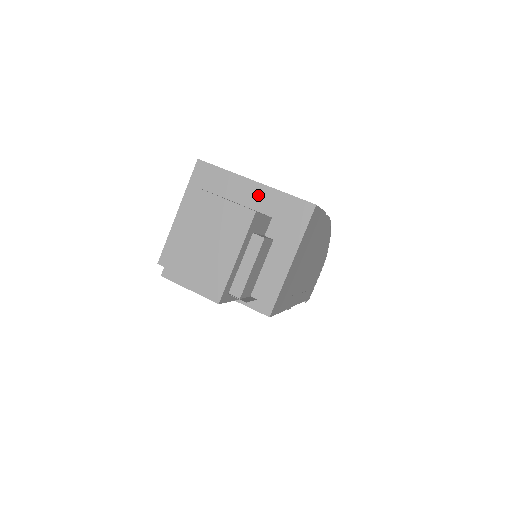
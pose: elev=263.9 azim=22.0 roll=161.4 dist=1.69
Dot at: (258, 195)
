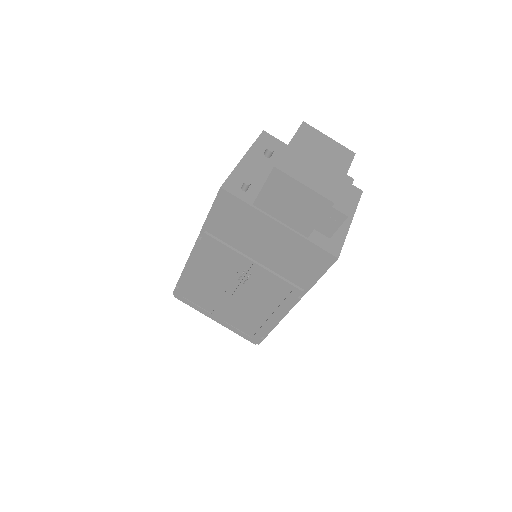
Dot at: occluded
